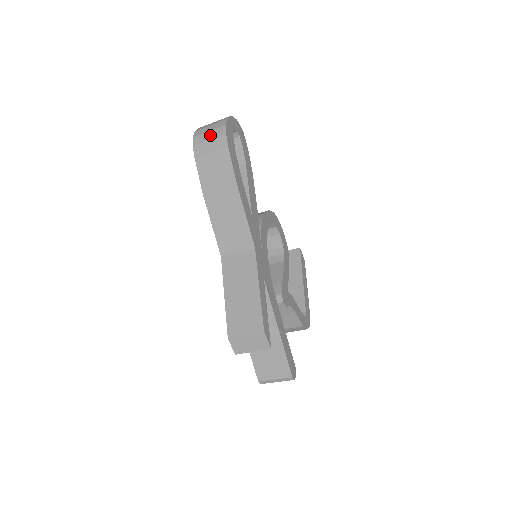
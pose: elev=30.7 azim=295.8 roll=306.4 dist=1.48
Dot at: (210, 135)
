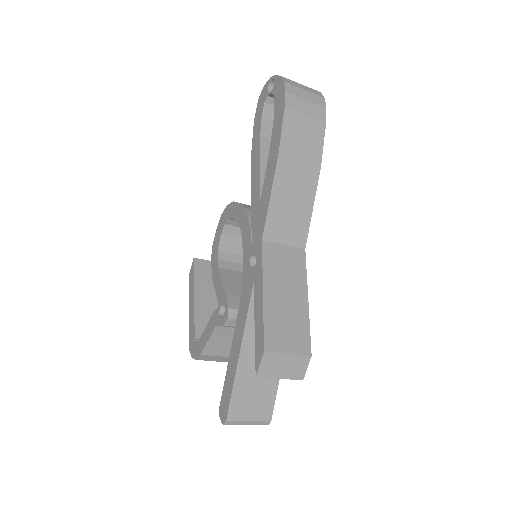
Dot at: (307, 95)
